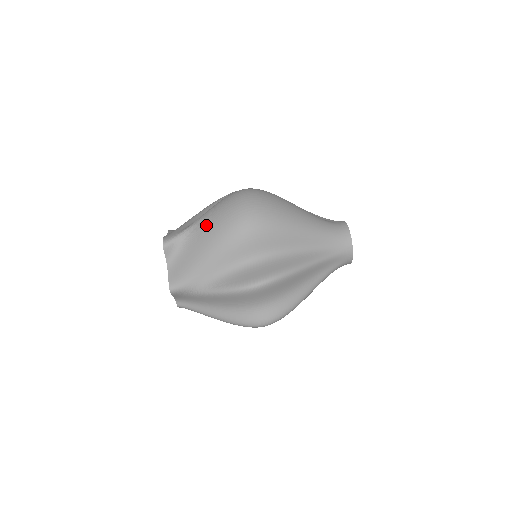
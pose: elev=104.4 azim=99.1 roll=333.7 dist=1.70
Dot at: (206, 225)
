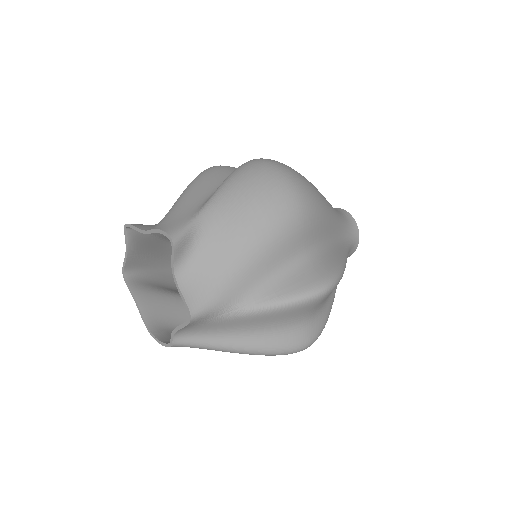
Dot at: (235, 207)
